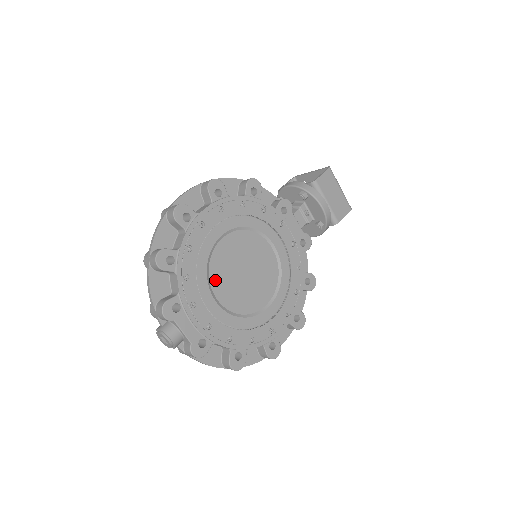
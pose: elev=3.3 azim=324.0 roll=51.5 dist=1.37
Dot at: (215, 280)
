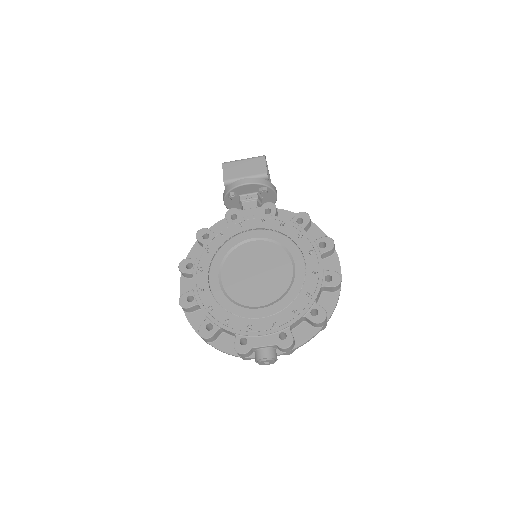
Dot at: (246, 300)
